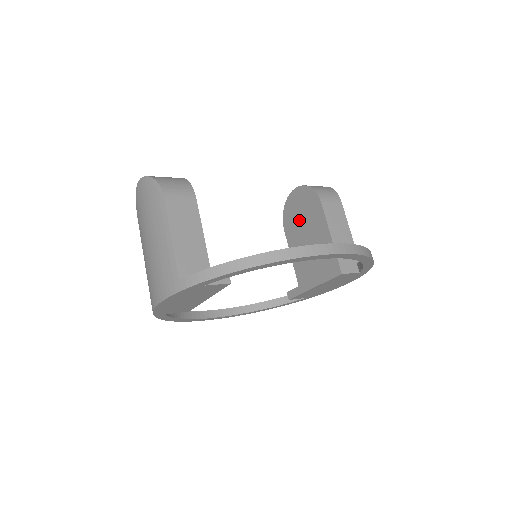
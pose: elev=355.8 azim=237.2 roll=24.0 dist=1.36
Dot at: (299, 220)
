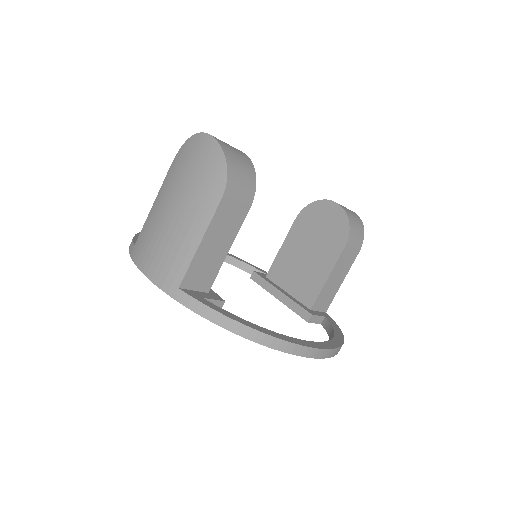
Dot at: (315, 231)
